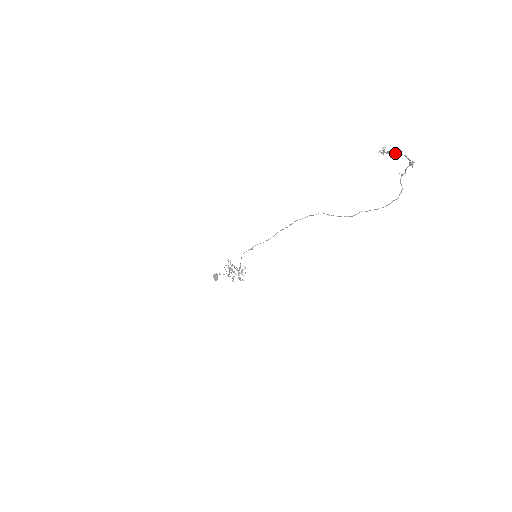
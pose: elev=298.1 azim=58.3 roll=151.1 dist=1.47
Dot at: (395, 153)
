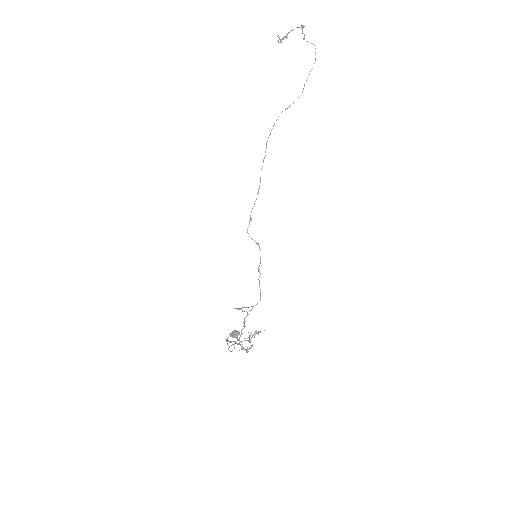
Dot at: (287, 33)
